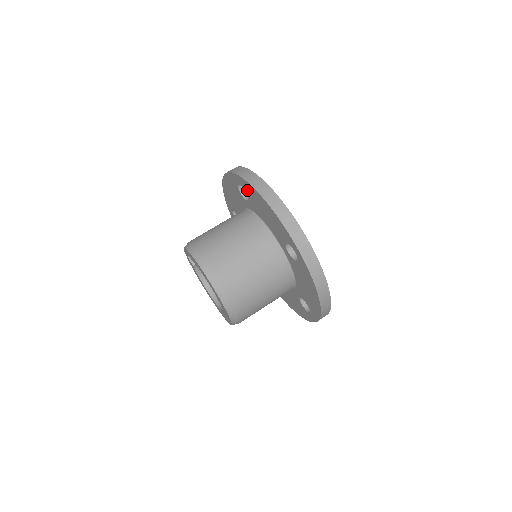
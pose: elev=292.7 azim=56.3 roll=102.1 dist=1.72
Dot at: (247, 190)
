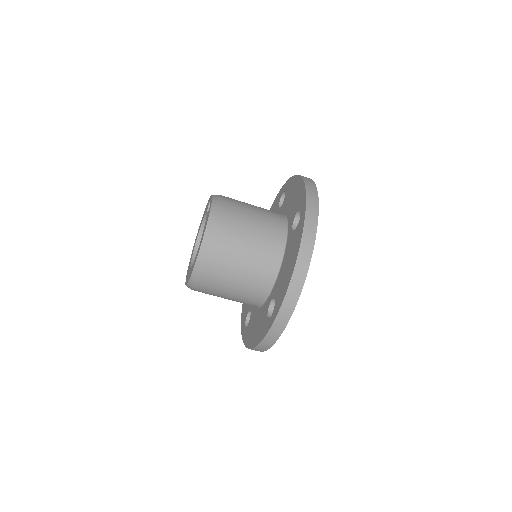
Dot at: (298, 231)
